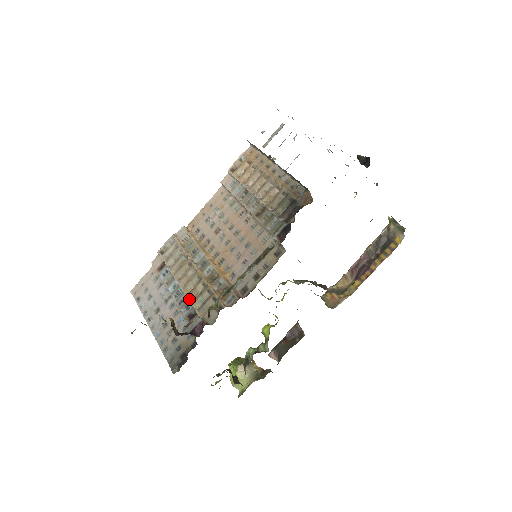
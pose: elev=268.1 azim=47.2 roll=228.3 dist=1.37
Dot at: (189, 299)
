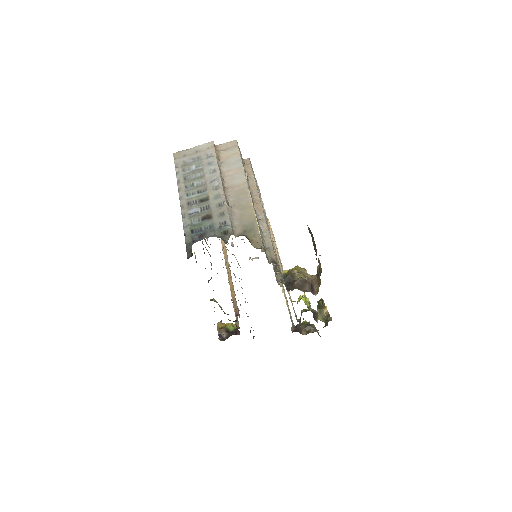
Dot at: occluded
